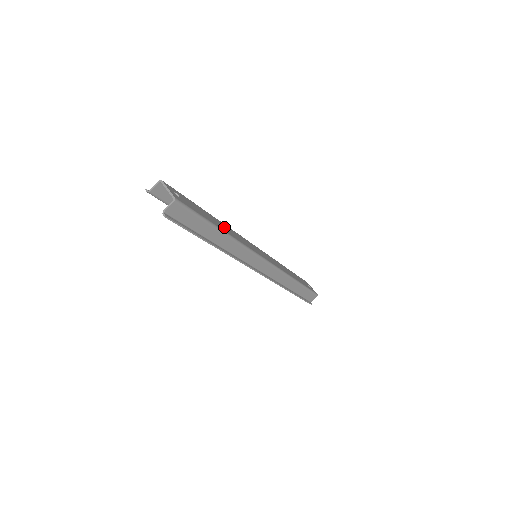
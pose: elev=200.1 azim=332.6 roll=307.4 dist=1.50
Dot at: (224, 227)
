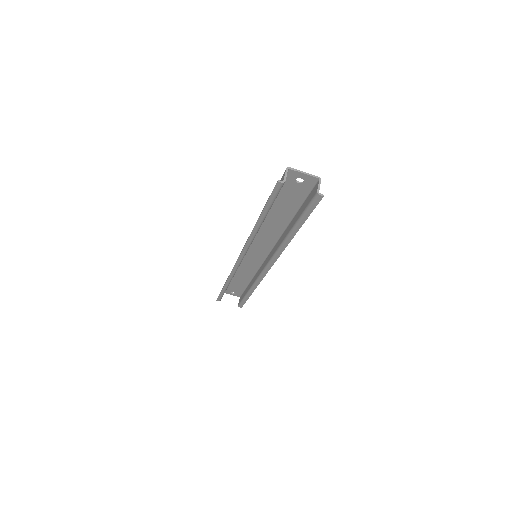
Dot at: (275, 221)
